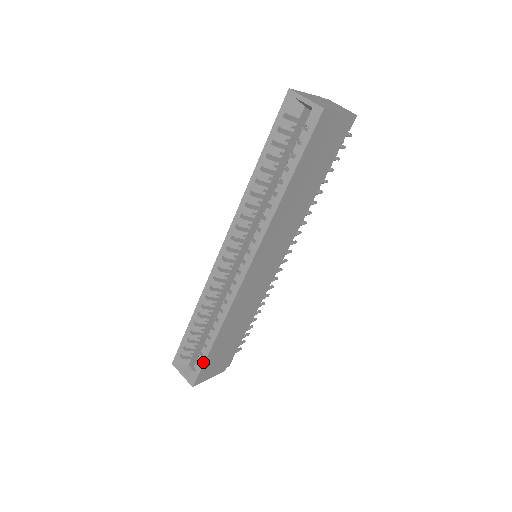
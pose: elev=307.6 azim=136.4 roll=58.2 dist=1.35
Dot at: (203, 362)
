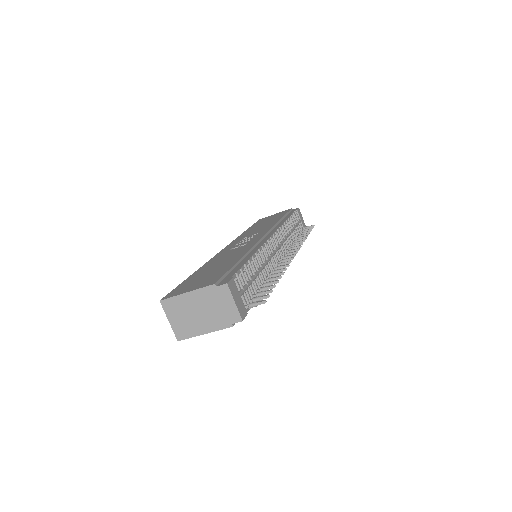
Dot at: occluded
